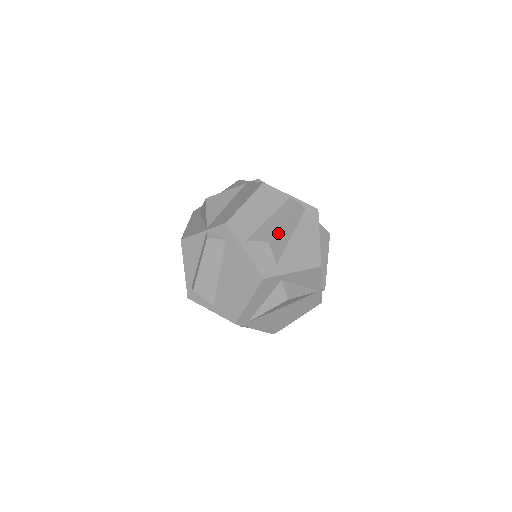
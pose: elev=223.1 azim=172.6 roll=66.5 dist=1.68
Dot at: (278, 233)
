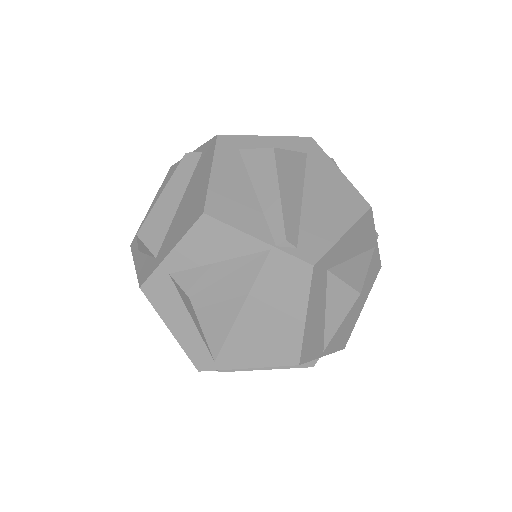
Dot at: (153, 214)
